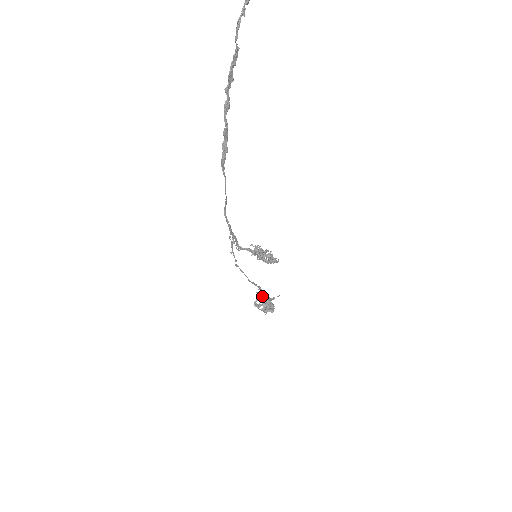
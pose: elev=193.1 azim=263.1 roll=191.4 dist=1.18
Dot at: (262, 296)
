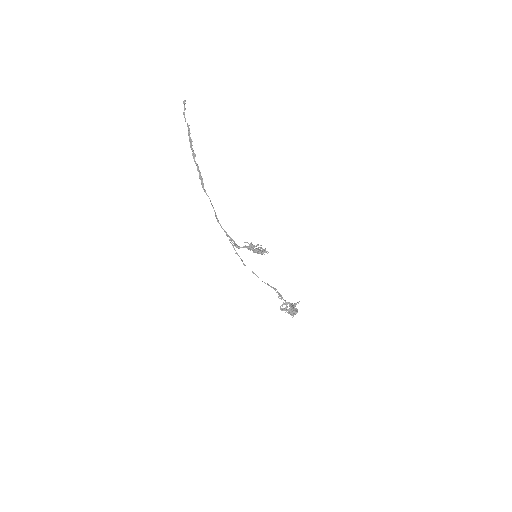
Dot at: occluded
